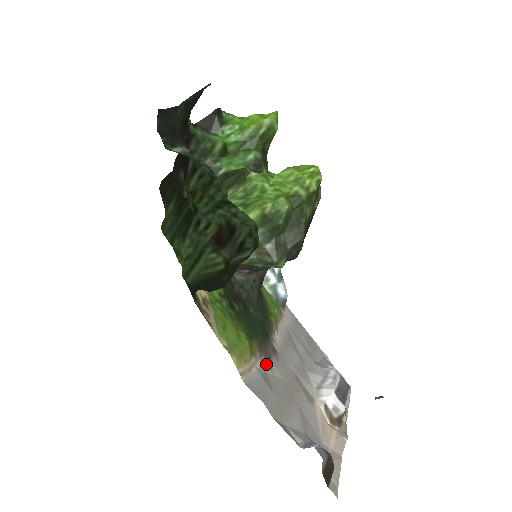
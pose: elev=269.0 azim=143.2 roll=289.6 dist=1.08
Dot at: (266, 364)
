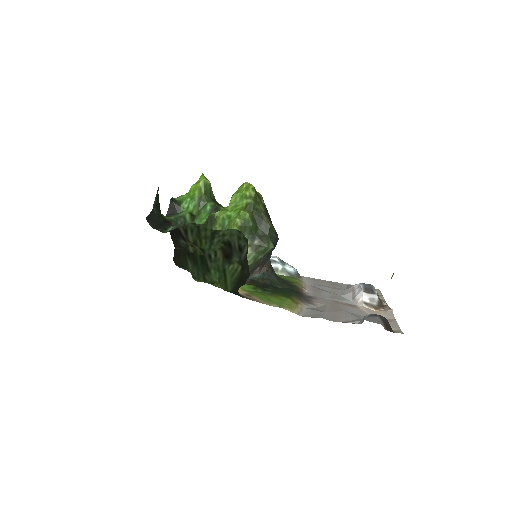
Dot at: (310, 305)
